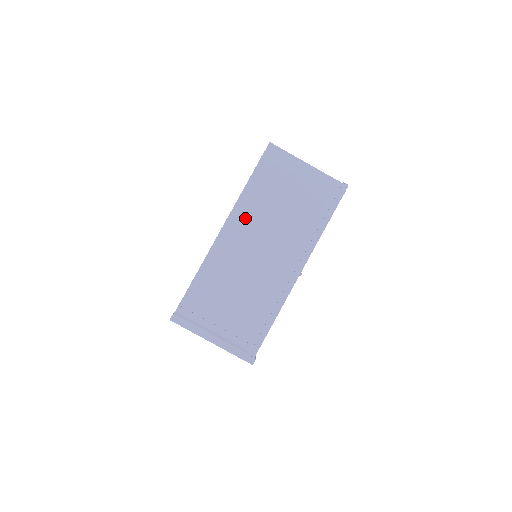
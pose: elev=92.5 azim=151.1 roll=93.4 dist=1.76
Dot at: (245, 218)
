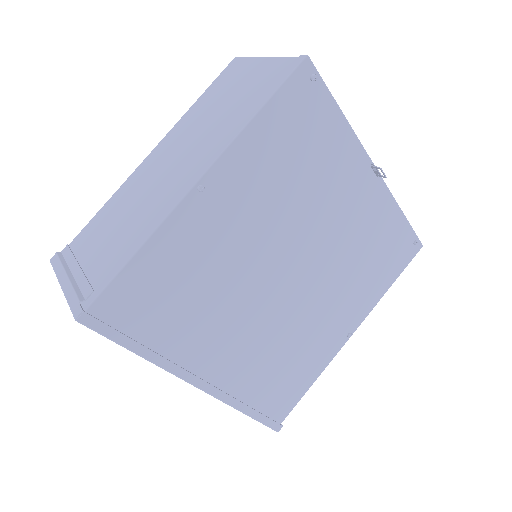
Dot at: (174, 138)
